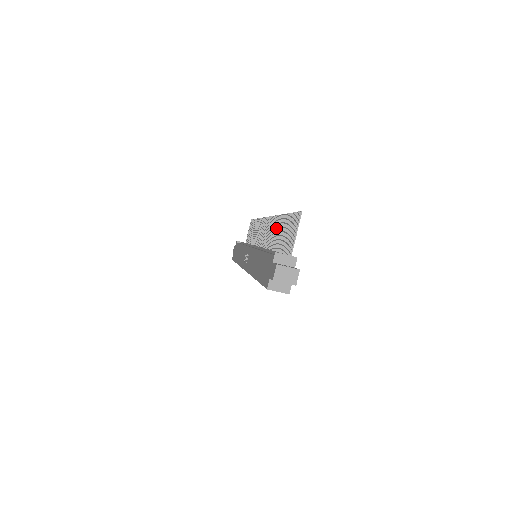
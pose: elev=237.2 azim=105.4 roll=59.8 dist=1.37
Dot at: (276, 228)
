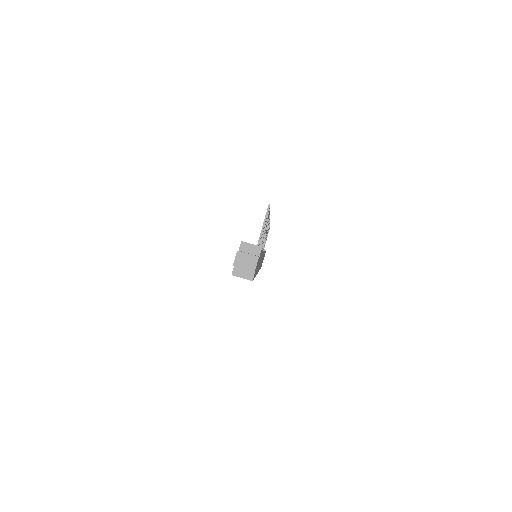
Dot at: occluded
